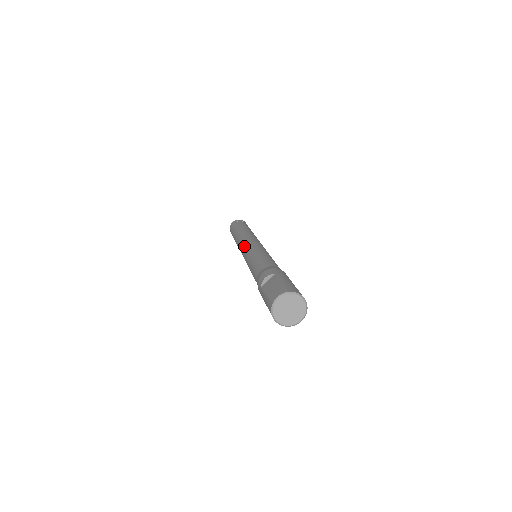
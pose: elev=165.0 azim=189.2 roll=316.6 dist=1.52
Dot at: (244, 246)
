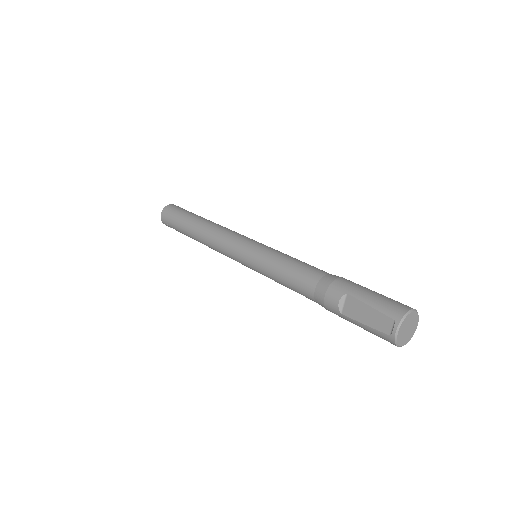
Dot at: (234, 253)
